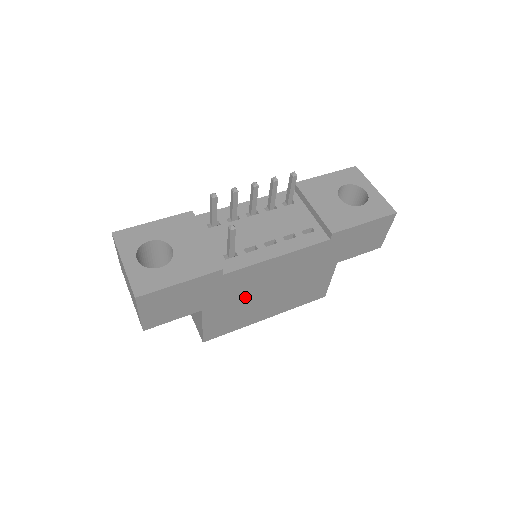
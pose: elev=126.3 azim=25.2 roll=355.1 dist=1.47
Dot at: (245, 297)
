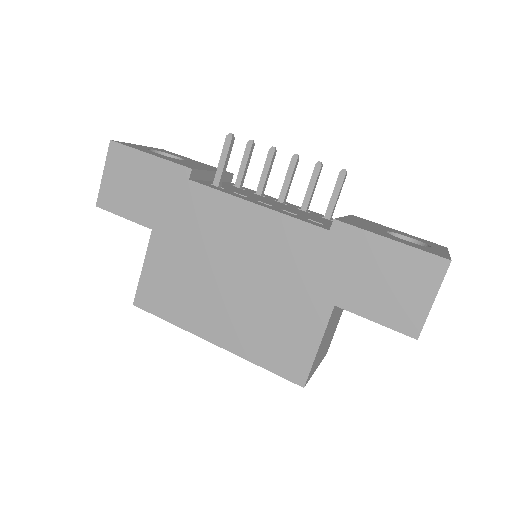
Dot at: (200, 255)
